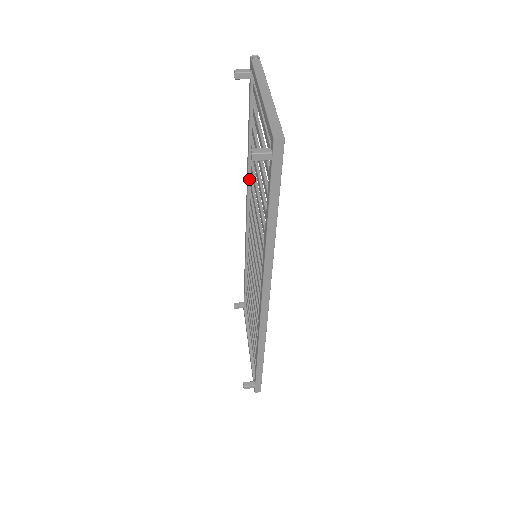
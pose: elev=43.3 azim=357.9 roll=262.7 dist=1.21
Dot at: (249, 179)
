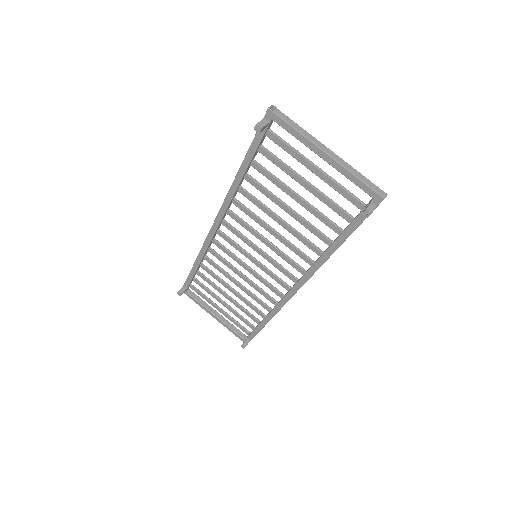
Dot at: (232, 198)
